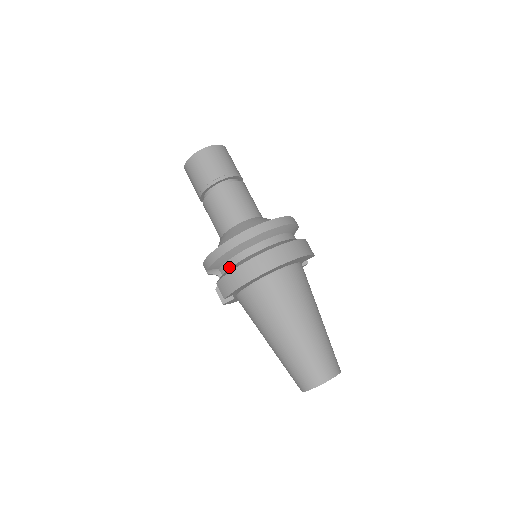
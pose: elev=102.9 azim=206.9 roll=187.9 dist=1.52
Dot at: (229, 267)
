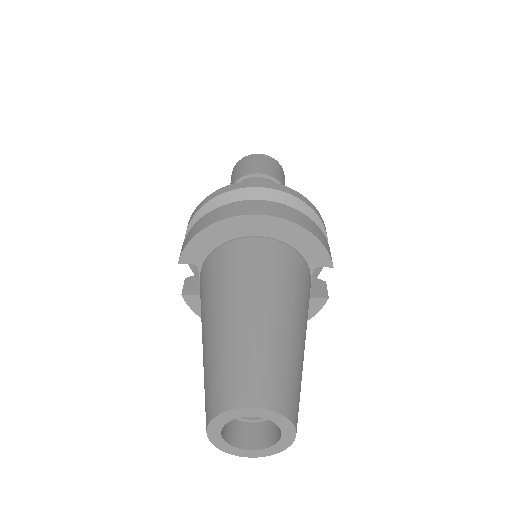
Dot at: occluded
